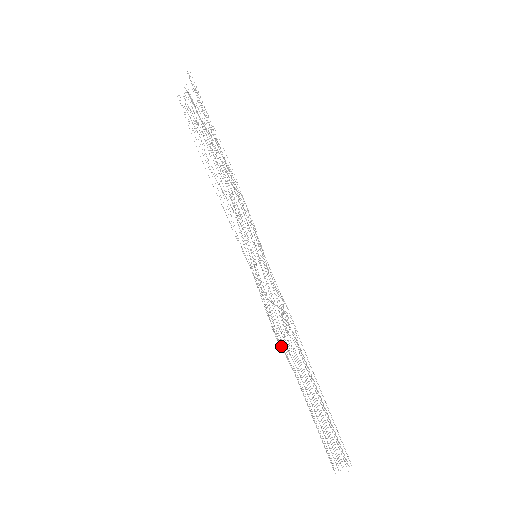
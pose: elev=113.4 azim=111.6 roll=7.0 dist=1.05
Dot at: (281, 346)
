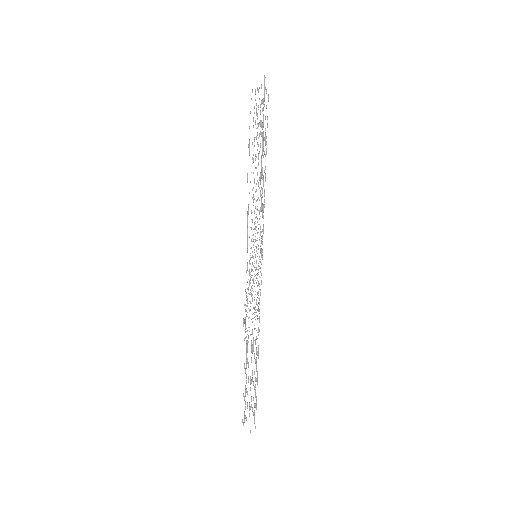
Dot at: occluded
